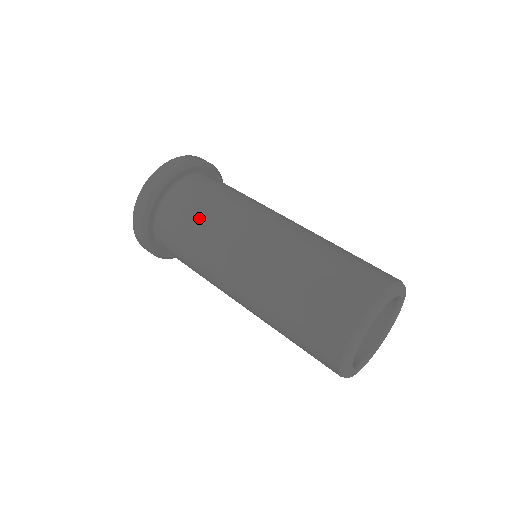
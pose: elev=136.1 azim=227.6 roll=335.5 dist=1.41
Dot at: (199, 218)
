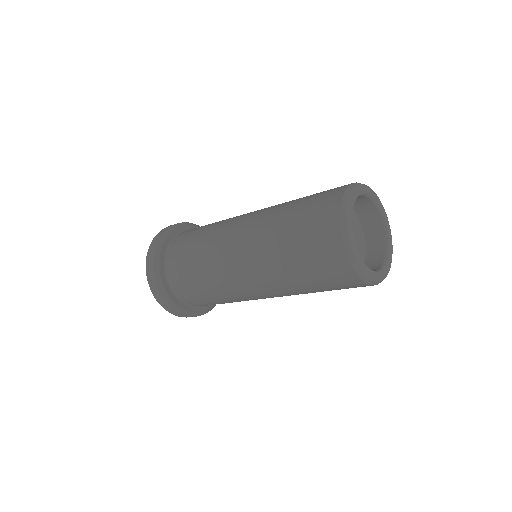
Dot at: (212, 223)
